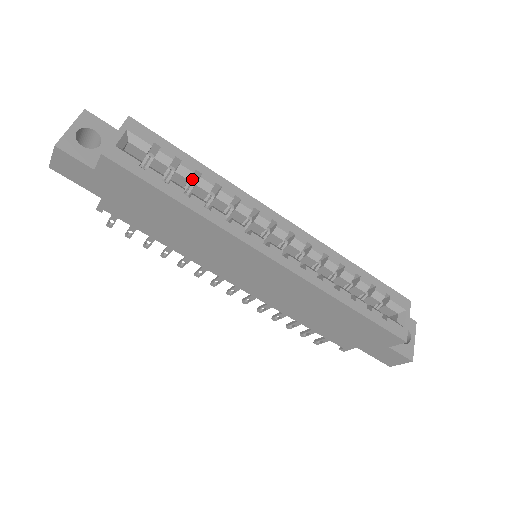
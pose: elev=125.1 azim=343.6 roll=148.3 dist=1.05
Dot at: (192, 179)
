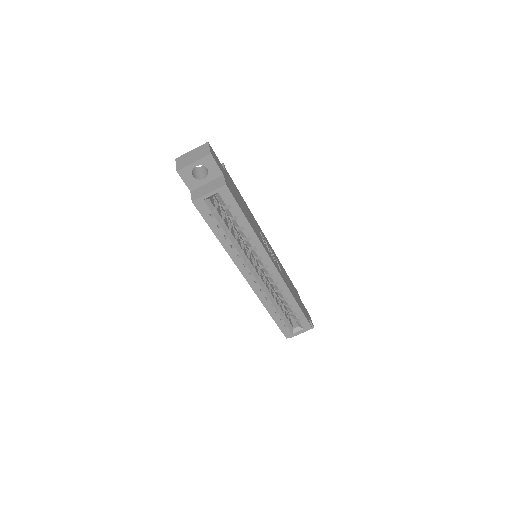
Dot at: occluded
